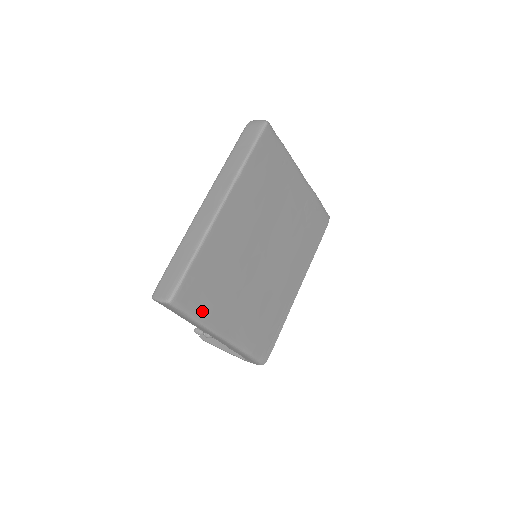
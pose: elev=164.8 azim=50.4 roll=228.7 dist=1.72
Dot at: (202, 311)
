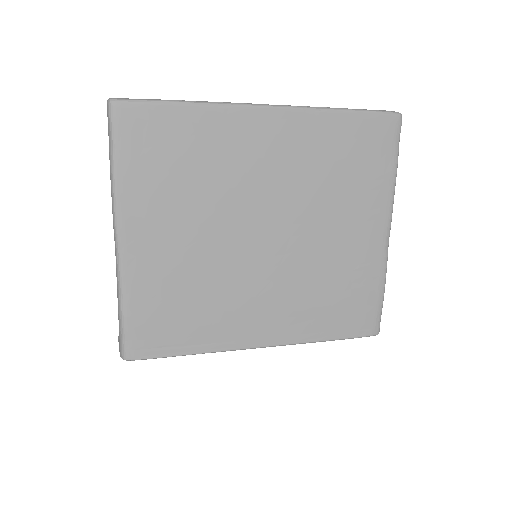
Dot at: (130, 167)
